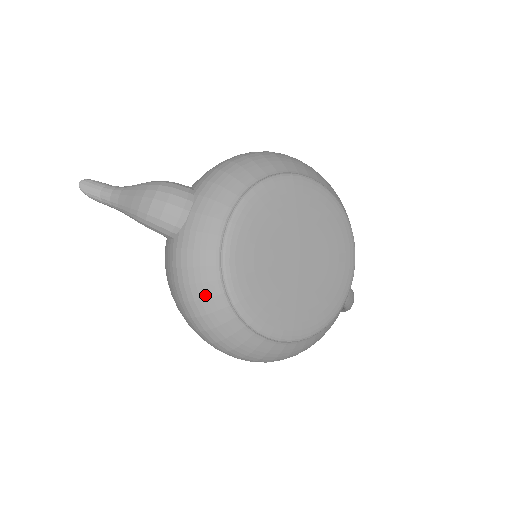
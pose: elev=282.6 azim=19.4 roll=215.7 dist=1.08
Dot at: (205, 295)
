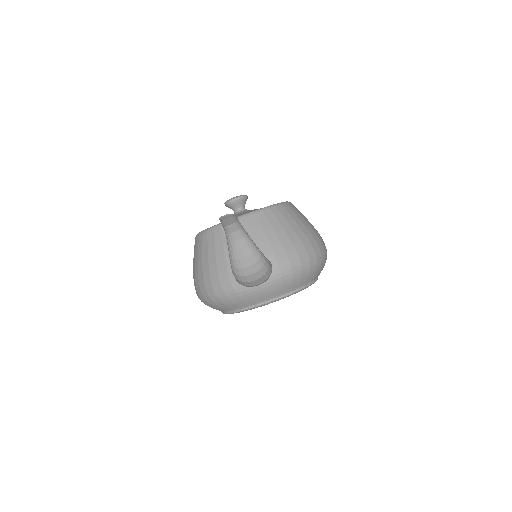
Dot at: (222, 307)
